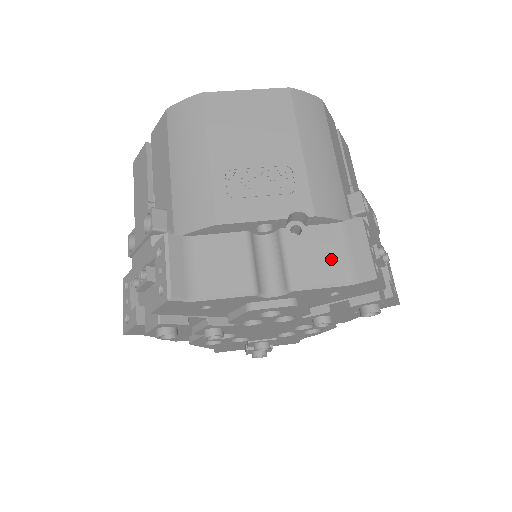
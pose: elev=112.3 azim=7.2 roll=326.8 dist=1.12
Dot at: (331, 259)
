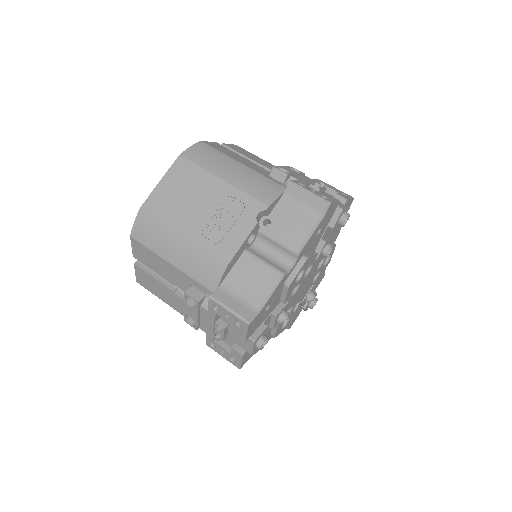
Dot at: (299, 218)
